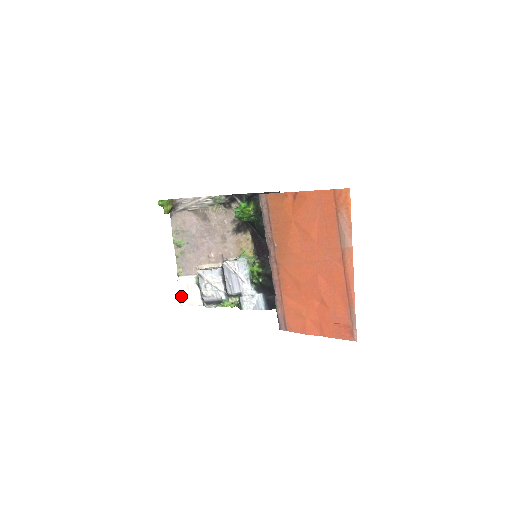
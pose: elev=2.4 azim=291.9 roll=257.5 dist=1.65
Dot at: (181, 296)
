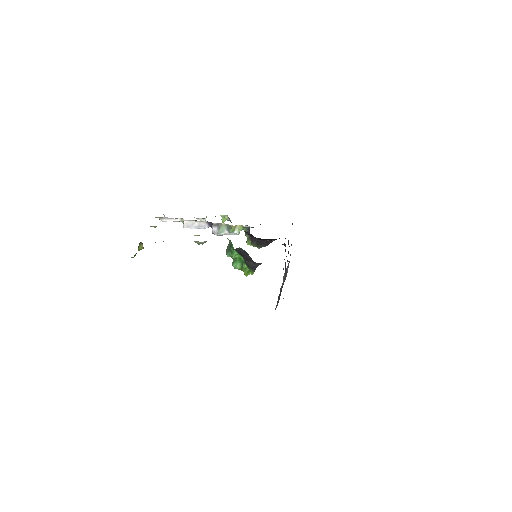
Dot at: occluded
